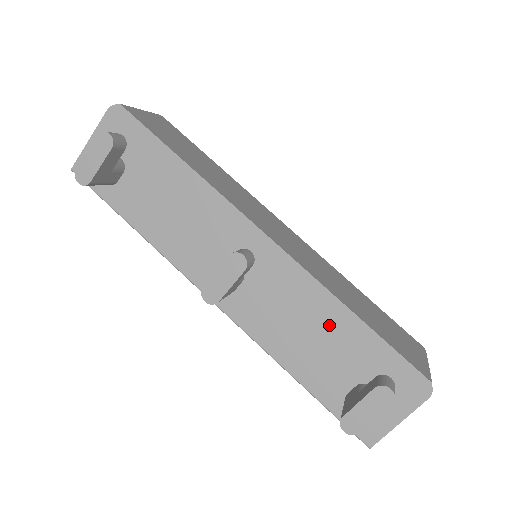
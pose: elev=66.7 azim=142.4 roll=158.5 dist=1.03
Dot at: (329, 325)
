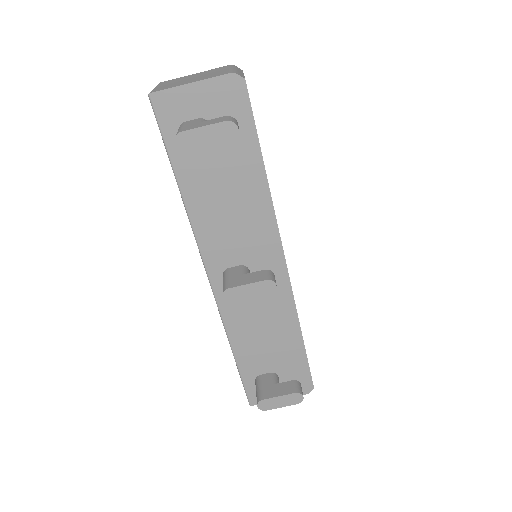
Dot at: (282, 334)
